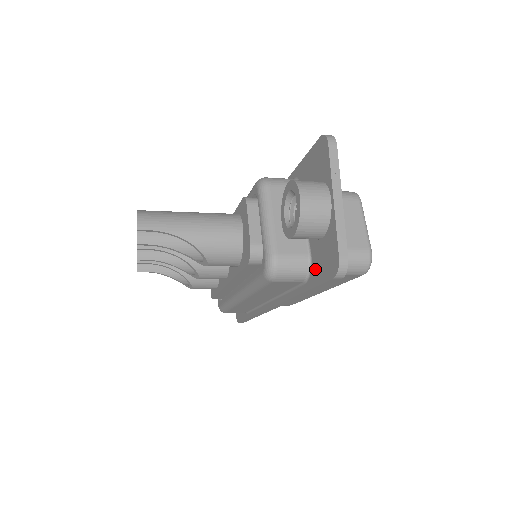
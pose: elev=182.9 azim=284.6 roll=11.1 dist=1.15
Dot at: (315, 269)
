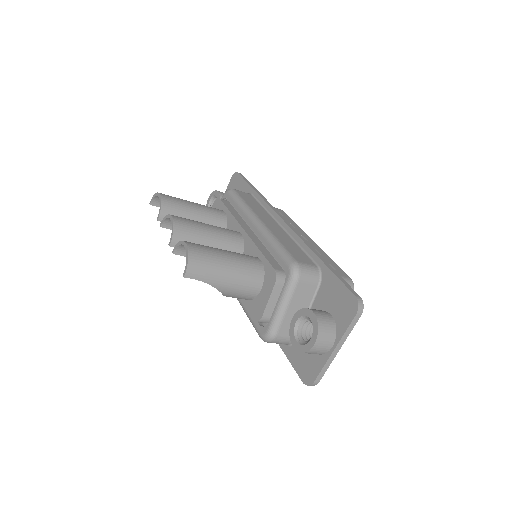
Dot at: (295, 352)
